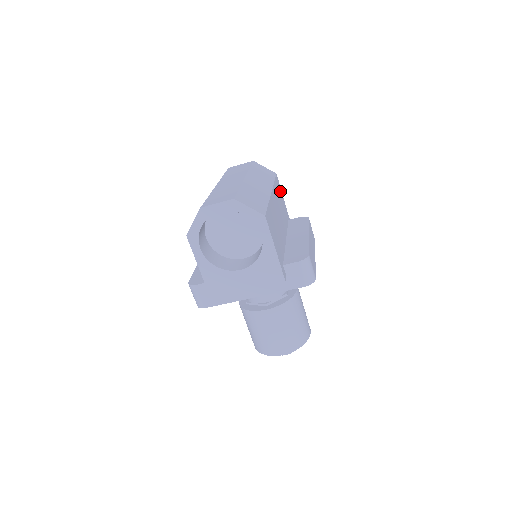
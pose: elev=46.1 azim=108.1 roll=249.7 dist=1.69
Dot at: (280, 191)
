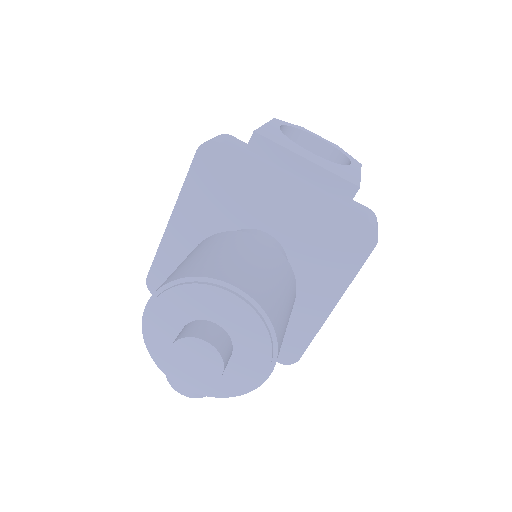
Dot at: occluded
